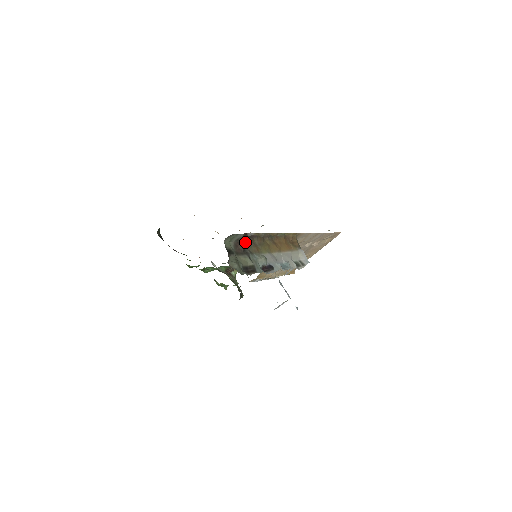
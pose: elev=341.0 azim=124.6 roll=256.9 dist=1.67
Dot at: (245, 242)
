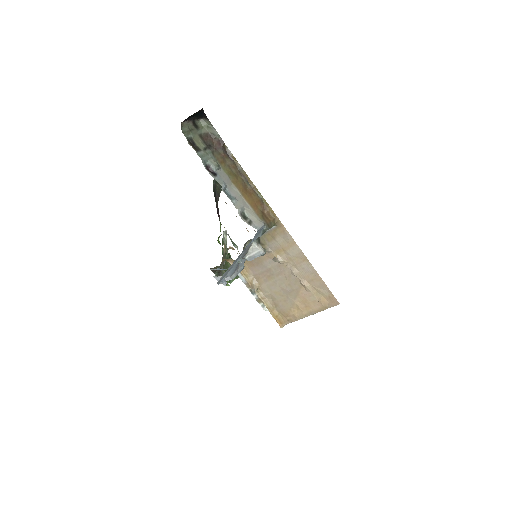
Dot at: (217, 146)
